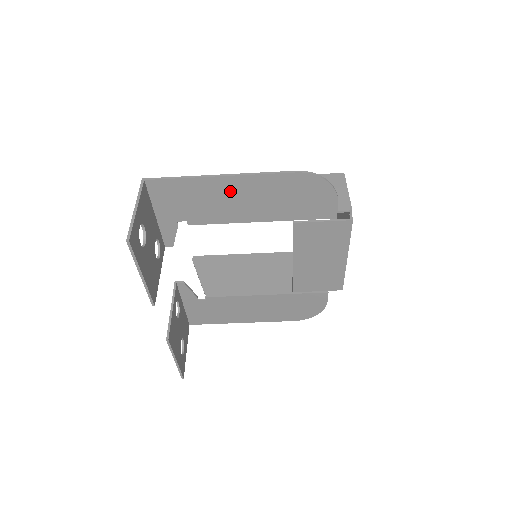
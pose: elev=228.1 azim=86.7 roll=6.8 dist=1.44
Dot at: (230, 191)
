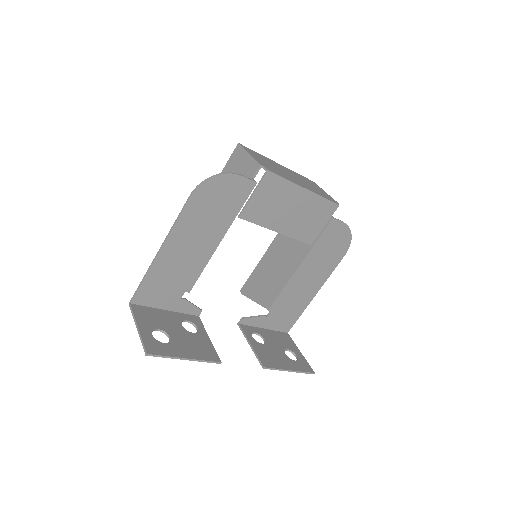
Dot at: (177, 251)
